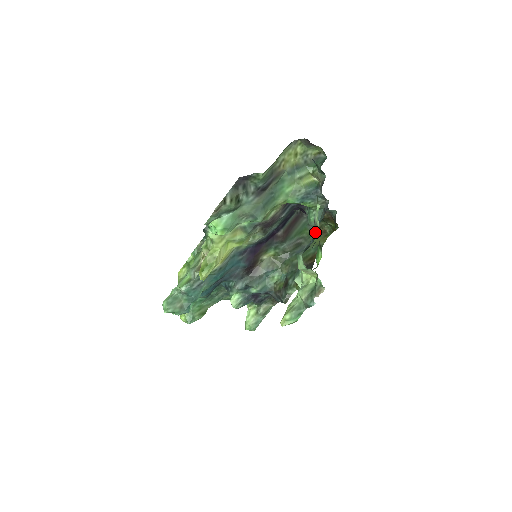
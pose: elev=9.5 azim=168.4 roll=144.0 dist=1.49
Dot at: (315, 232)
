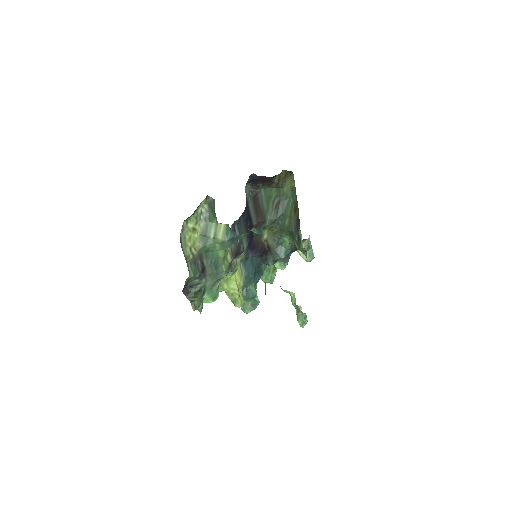
Dot at: occluded
